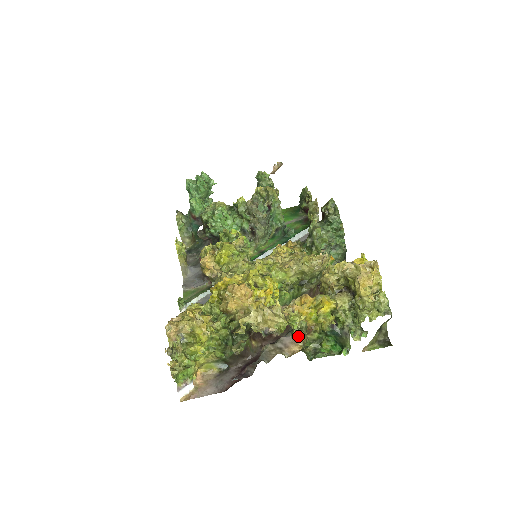
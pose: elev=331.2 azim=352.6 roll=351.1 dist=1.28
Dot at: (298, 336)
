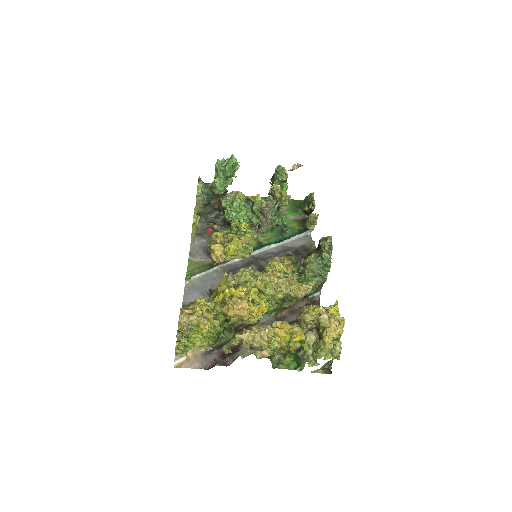
Dot at: occluded
